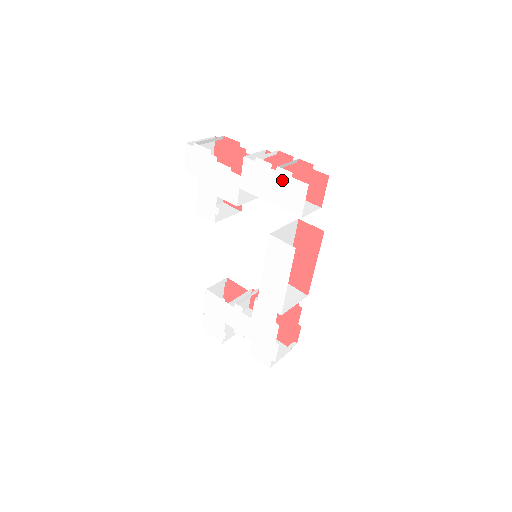
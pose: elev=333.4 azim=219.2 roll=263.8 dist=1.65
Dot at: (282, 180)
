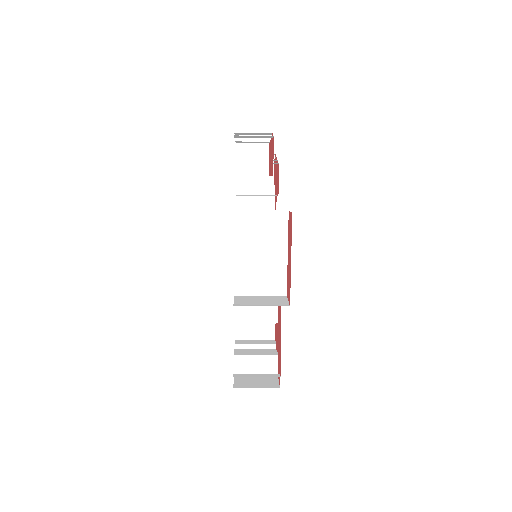
Dot at: occluded
